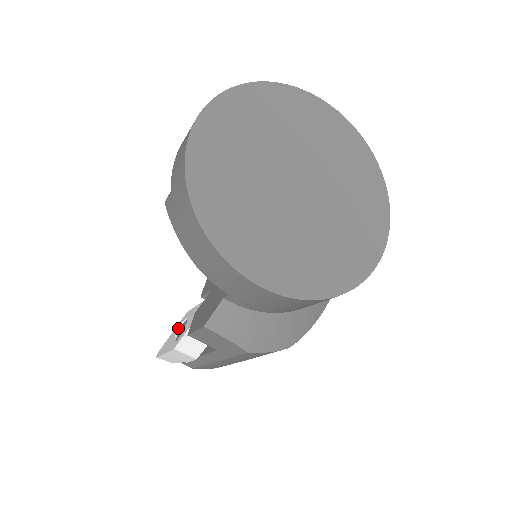
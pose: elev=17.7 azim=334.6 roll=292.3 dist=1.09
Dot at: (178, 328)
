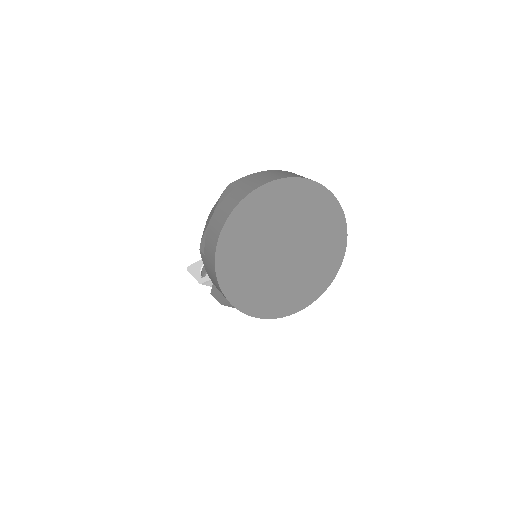
Dot at: (202, 265)
